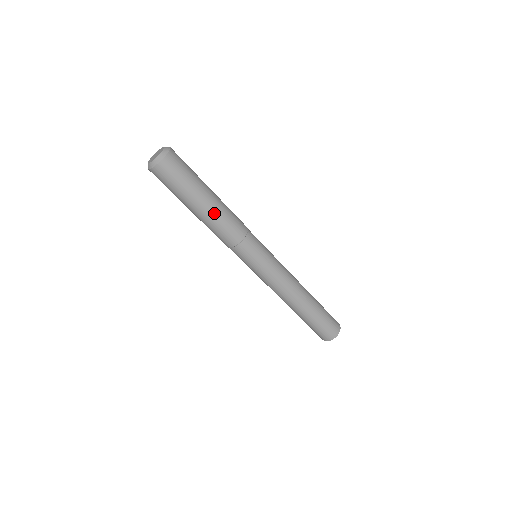
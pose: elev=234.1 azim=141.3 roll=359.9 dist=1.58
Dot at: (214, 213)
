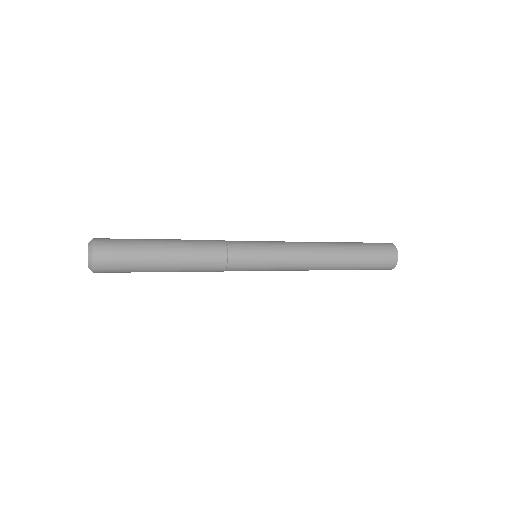
Dot at: (180, 258)
